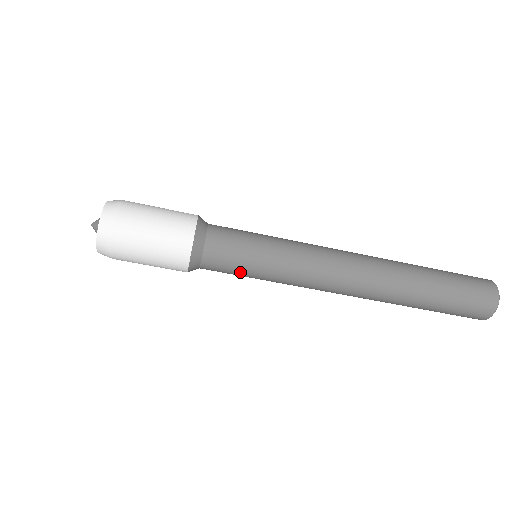
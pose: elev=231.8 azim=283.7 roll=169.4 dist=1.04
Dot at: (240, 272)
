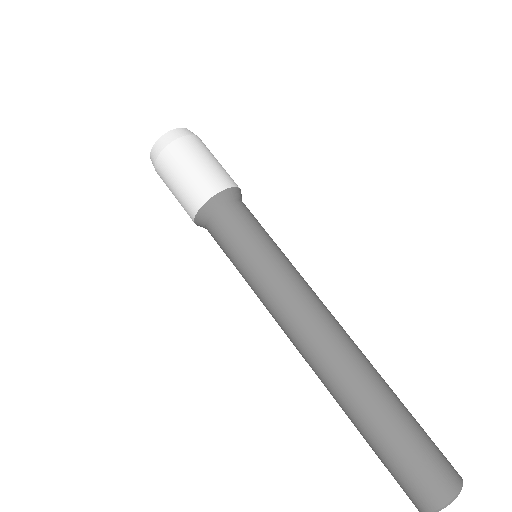
Dot at: (229, 255)
